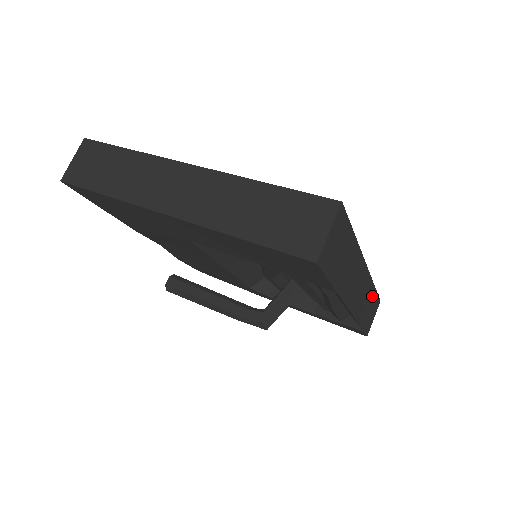
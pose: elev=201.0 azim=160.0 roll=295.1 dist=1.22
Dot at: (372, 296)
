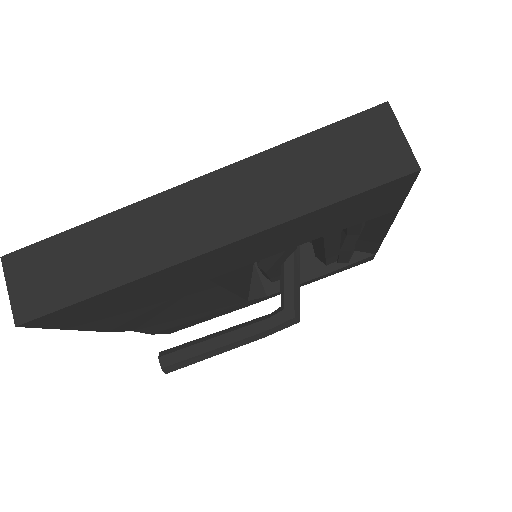
Dot at: occluded
